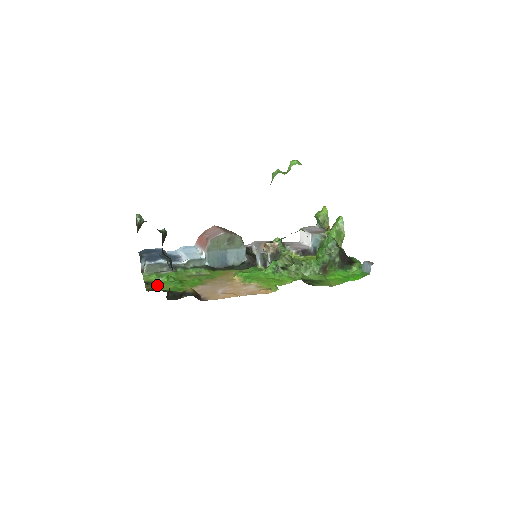
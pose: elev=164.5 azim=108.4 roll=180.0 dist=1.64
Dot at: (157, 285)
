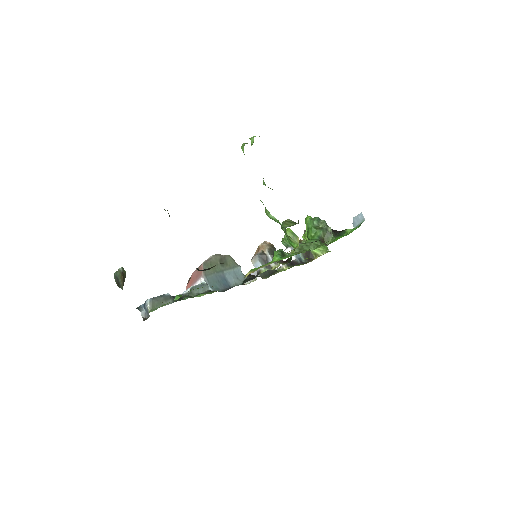
Dot at: occluded
